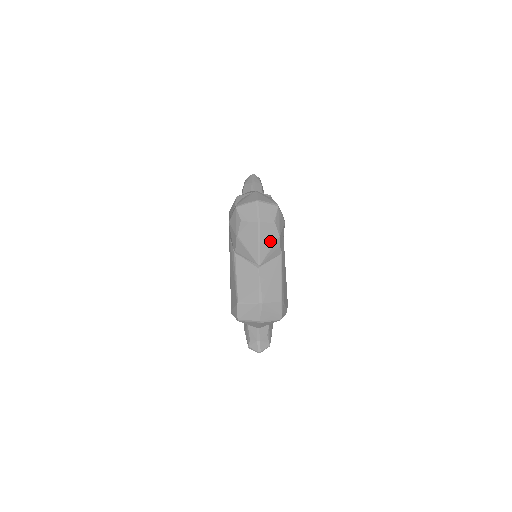
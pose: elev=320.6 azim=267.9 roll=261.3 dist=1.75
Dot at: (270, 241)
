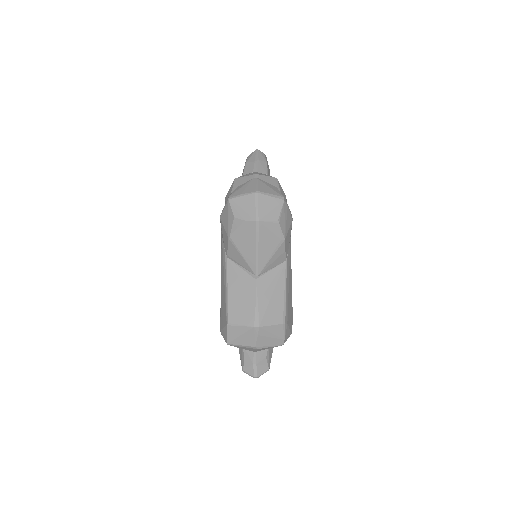
Dot at: (272, 245)
